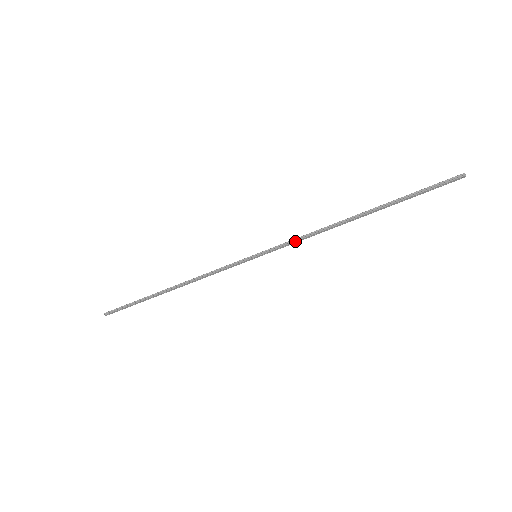
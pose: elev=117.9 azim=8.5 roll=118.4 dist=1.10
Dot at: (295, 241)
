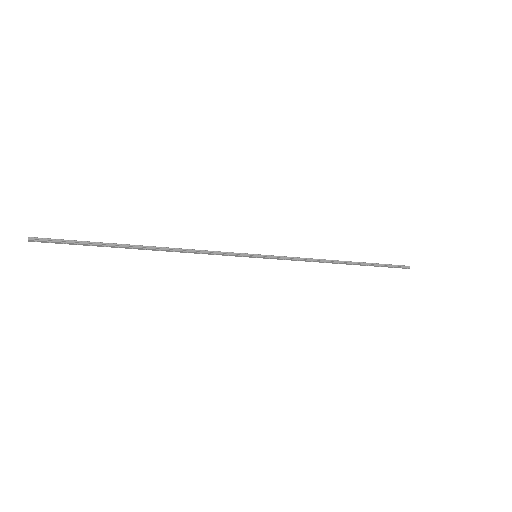
Dot at: (295, 259)
